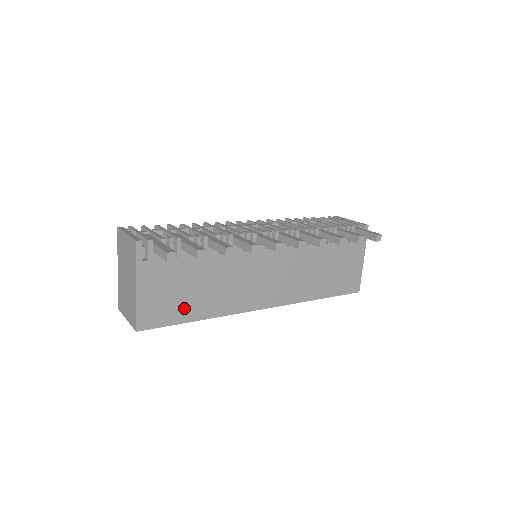
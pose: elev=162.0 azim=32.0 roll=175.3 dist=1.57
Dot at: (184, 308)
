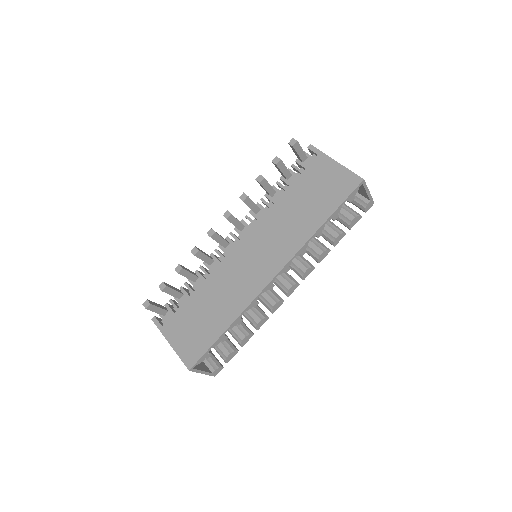
Dot at: (210, 330)
